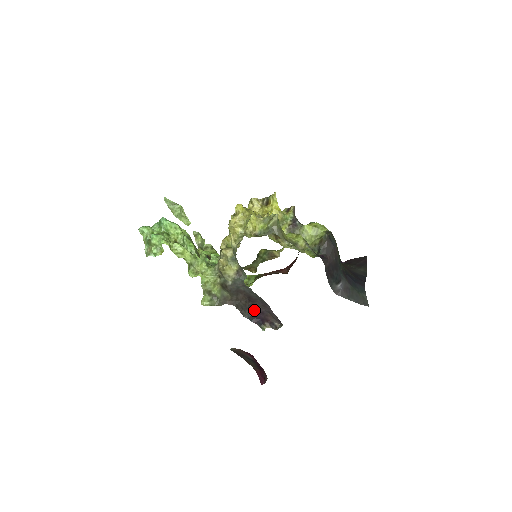
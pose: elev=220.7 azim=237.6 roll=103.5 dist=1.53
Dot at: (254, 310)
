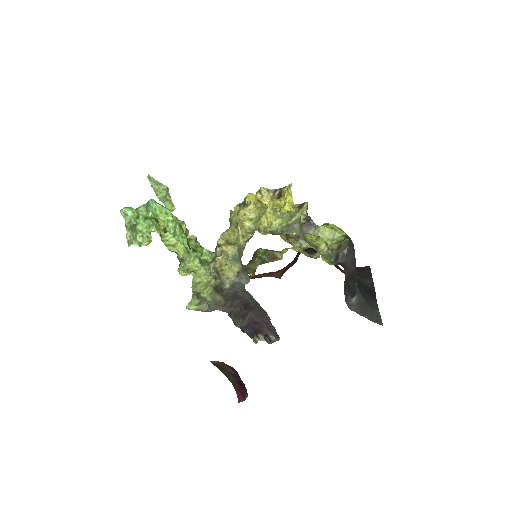
Dot at: (248, 319)
